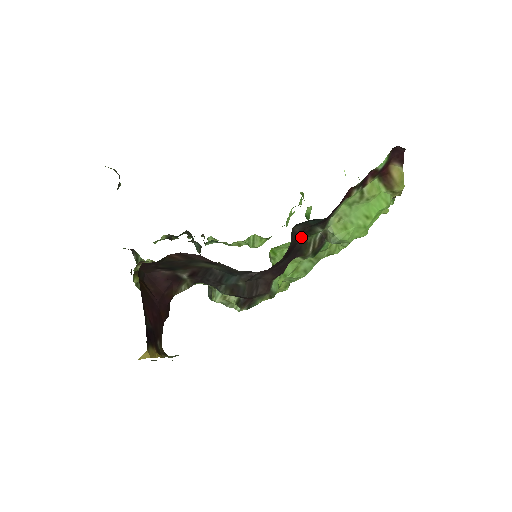
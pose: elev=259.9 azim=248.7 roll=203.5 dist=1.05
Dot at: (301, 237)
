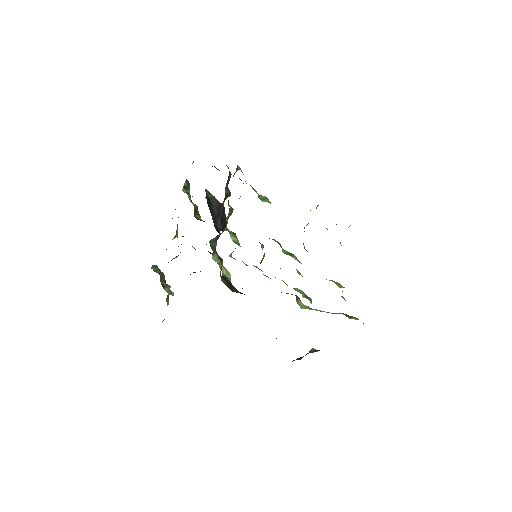
Dot at: occluded
